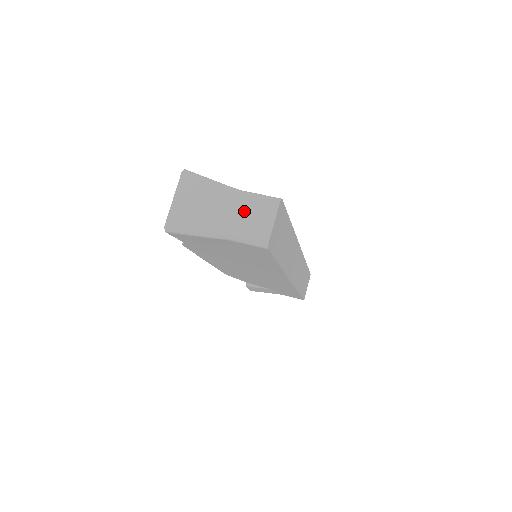
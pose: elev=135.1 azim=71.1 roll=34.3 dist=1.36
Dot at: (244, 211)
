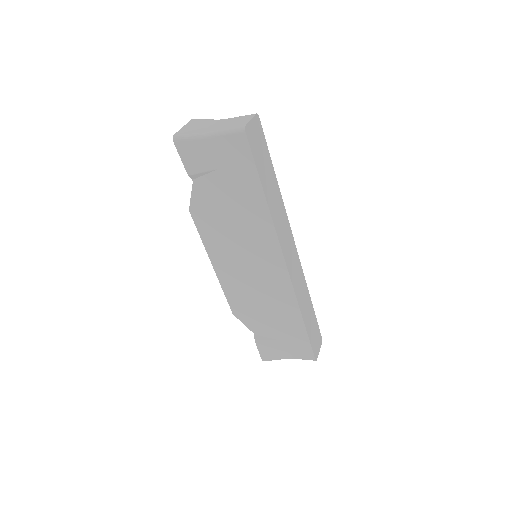
Dot at: (231, 122)
